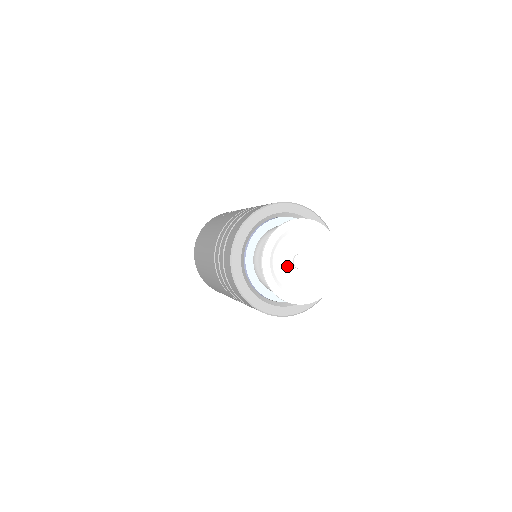
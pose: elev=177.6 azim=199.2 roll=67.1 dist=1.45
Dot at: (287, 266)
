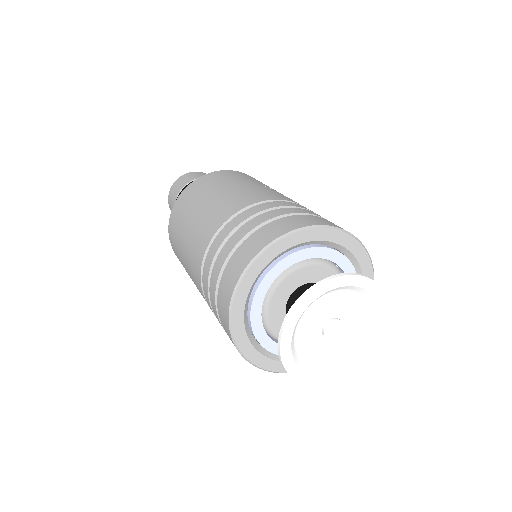
Dot at: (317, 321)
